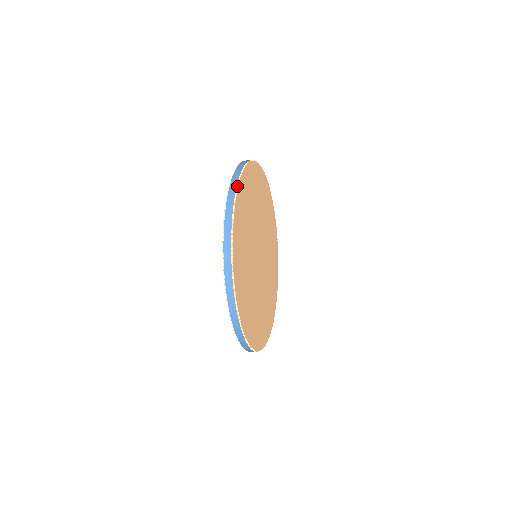
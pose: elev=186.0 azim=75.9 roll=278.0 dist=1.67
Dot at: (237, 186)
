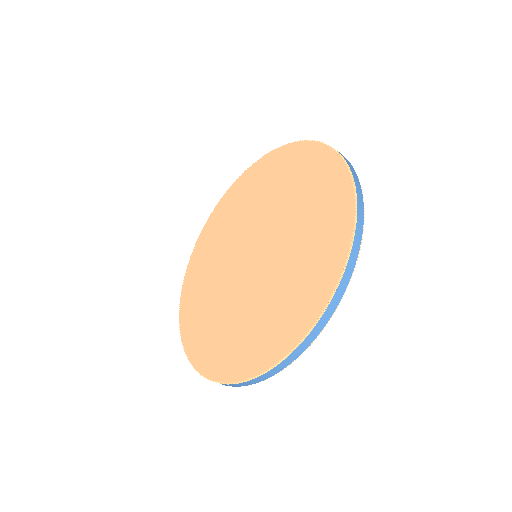
Dot at: (363, 221)
